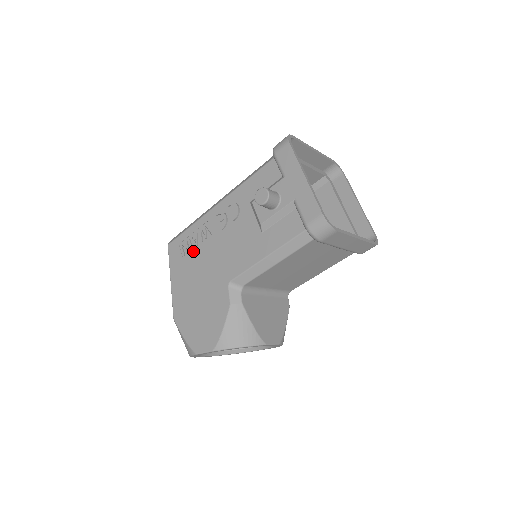
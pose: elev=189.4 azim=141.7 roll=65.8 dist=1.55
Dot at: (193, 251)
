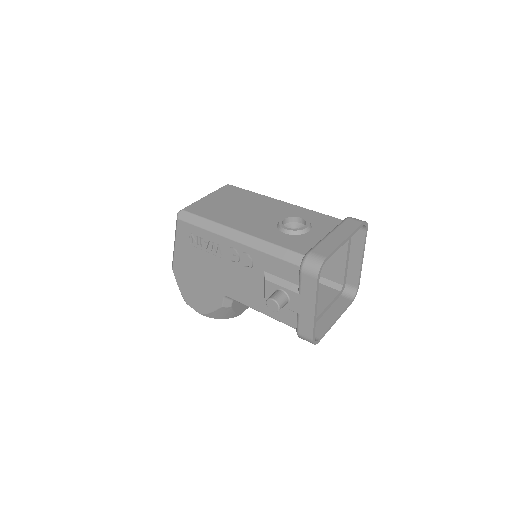
Dot at: (201, 248)
